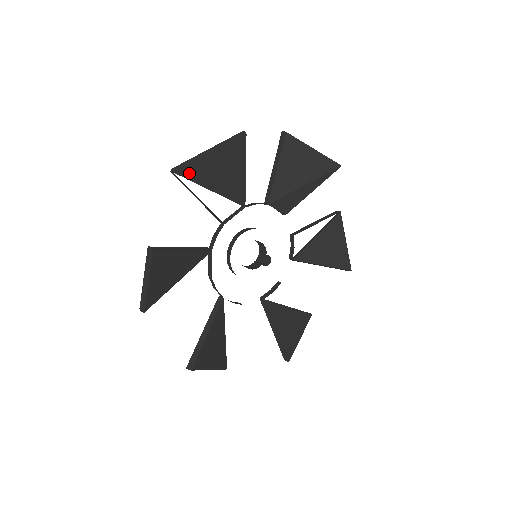
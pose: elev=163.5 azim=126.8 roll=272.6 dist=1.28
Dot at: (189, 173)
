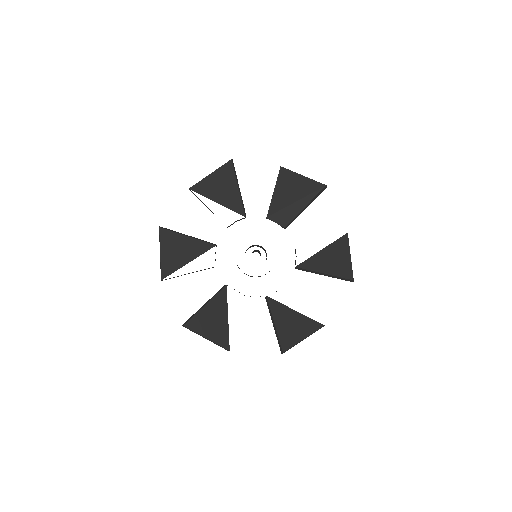
Dot at: (199, 189)
